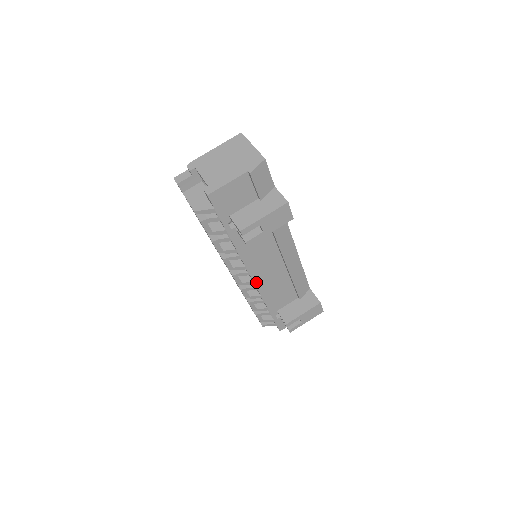
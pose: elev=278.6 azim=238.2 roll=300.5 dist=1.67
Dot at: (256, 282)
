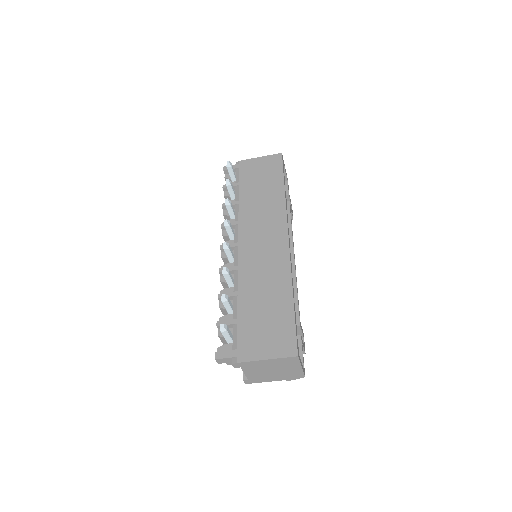
Dot at: occluded
